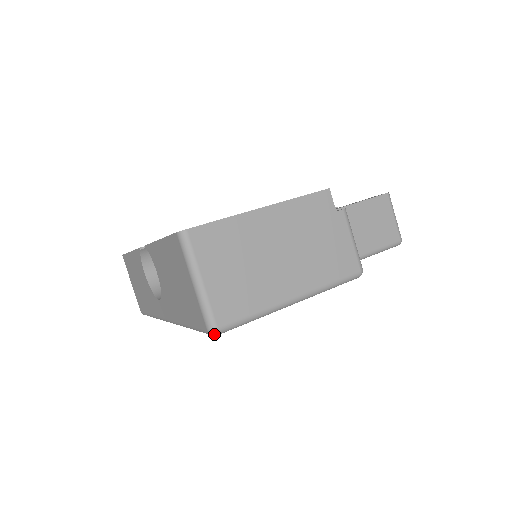
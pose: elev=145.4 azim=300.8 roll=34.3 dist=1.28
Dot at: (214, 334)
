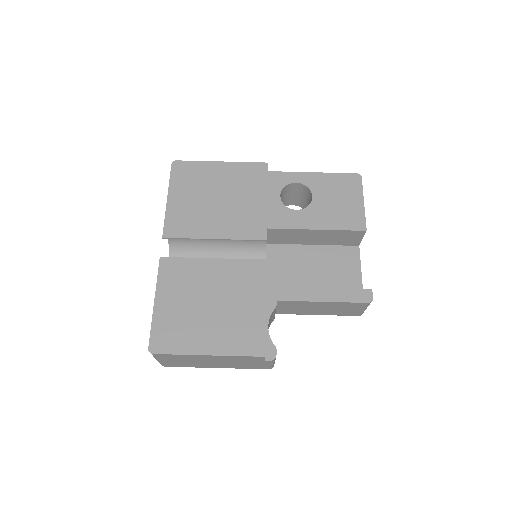
Dot at: occluded
